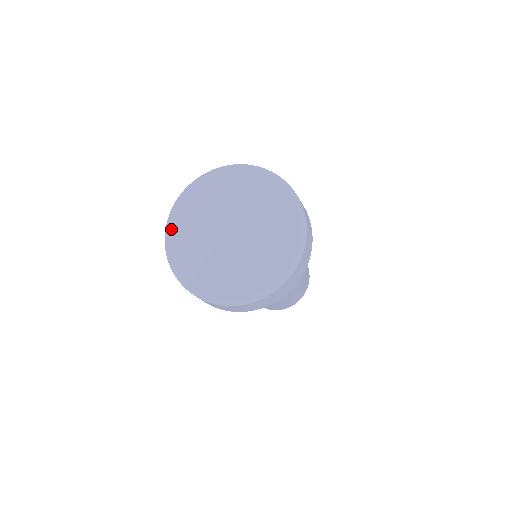
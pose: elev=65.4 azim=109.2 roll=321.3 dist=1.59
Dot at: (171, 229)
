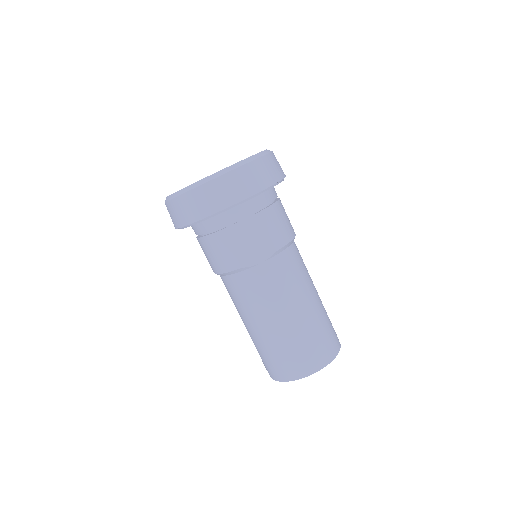
Dot at: occluded
